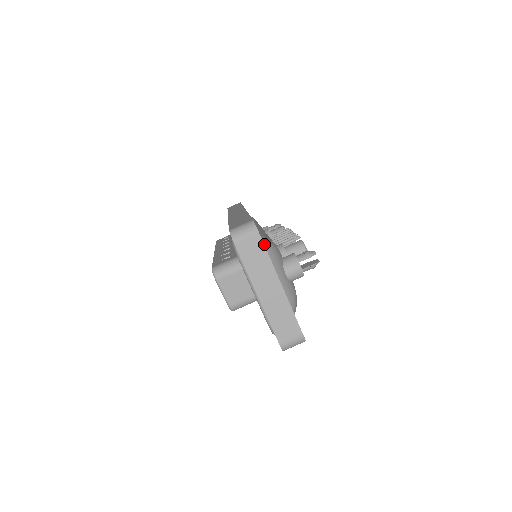
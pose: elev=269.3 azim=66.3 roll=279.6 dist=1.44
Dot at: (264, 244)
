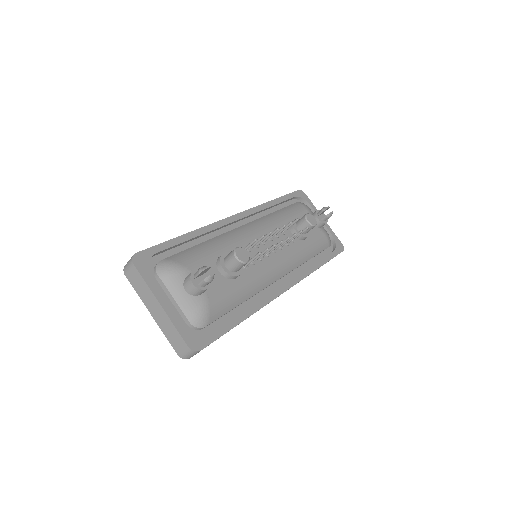
Dot at: (158, 269)
